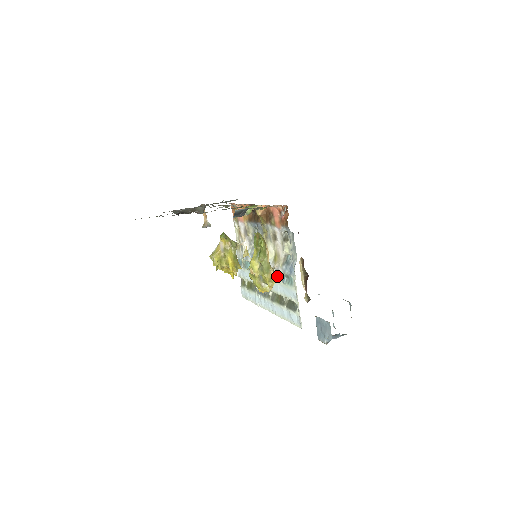
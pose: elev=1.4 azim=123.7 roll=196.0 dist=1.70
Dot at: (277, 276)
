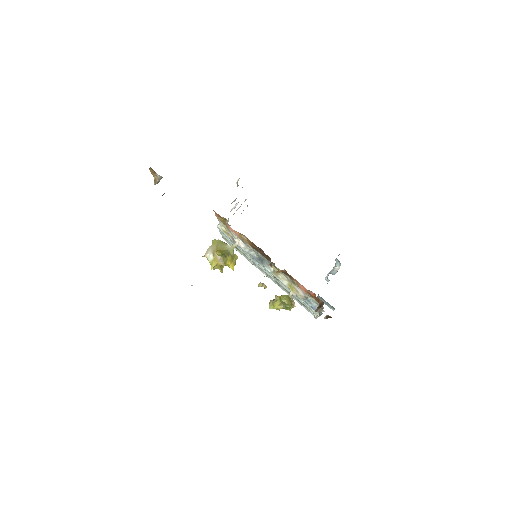
Dot at: occluded
